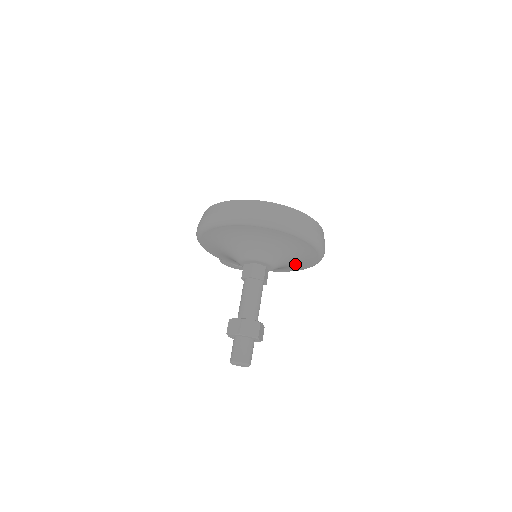
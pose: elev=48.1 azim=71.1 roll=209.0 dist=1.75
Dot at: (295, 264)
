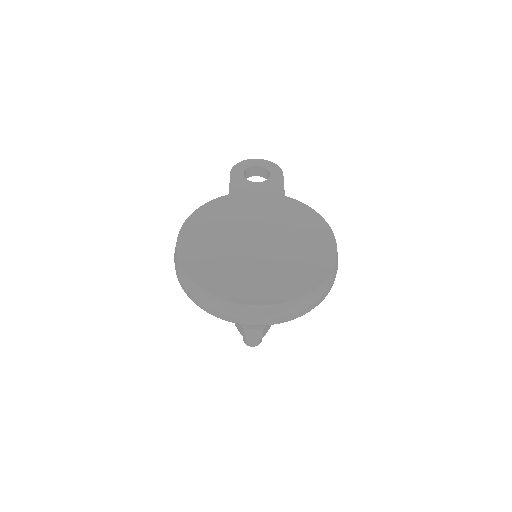
Dot at: occluded
